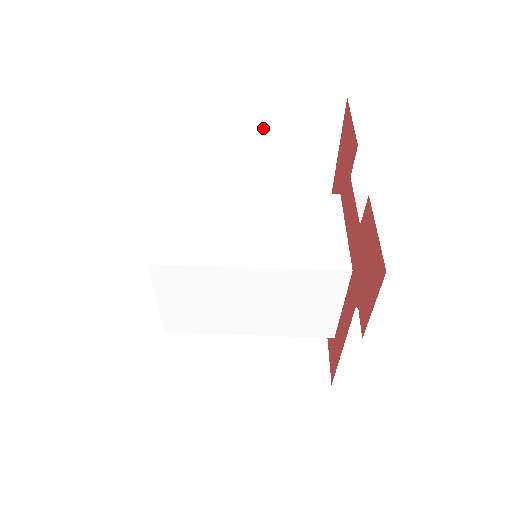
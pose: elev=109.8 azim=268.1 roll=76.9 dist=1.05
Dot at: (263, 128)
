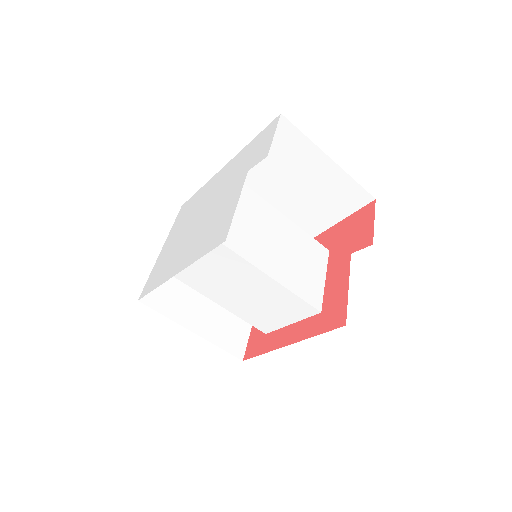
Dot at: (315, 177)
